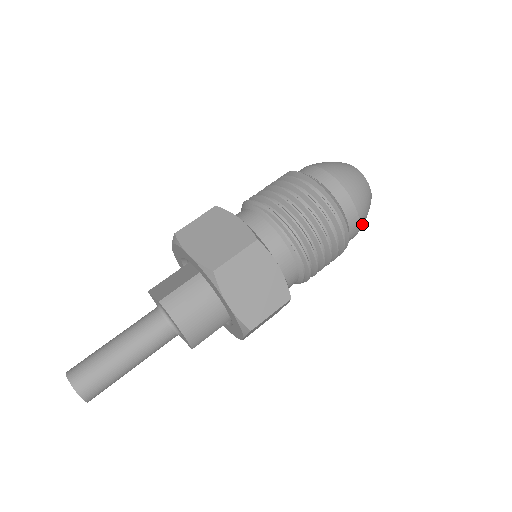
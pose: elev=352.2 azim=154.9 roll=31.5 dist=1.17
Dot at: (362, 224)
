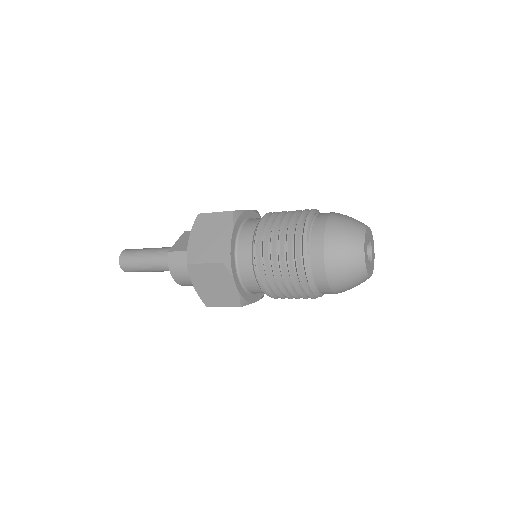
Dot at: (341, 291)
